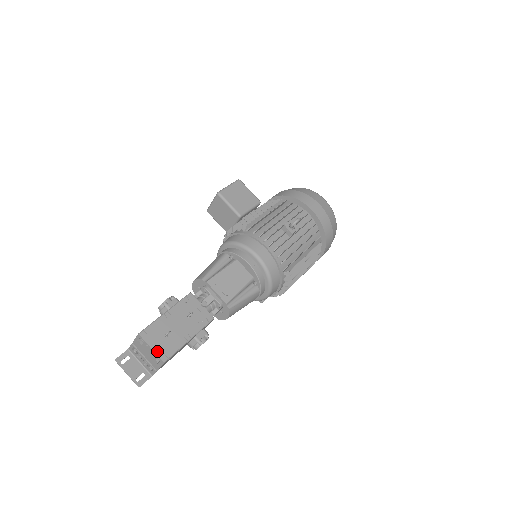
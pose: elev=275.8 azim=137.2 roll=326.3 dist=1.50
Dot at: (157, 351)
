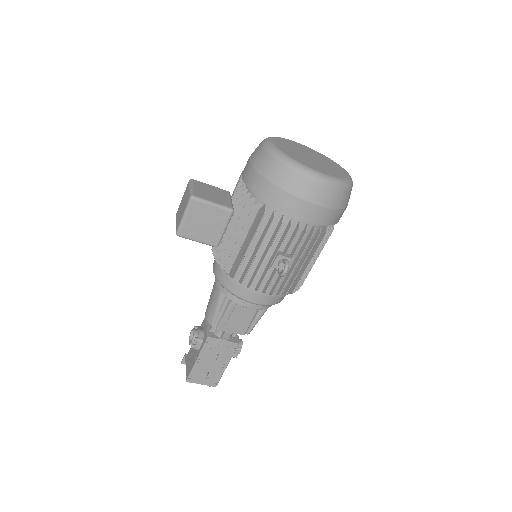
Dot at: (207, 384)
